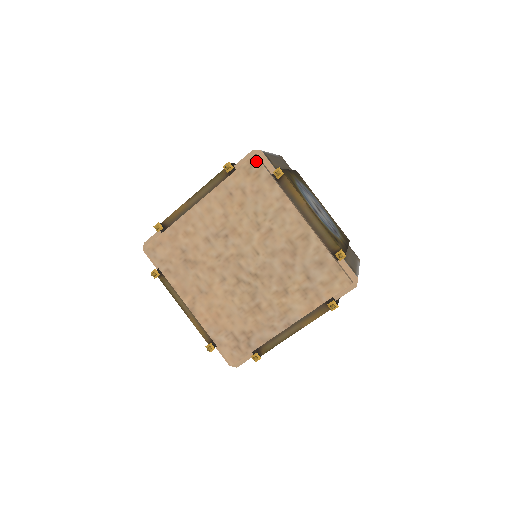
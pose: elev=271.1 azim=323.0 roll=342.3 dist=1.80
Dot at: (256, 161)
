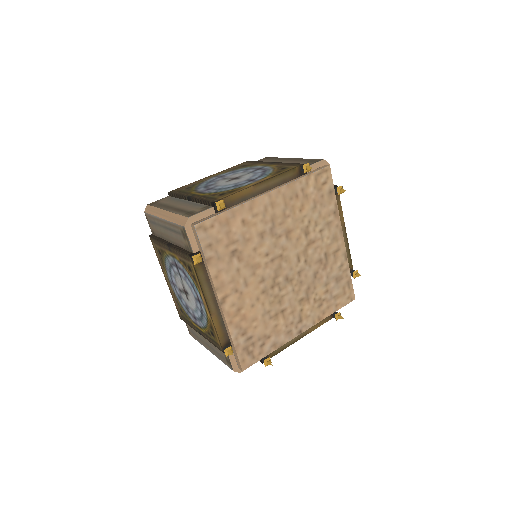
Dot at: (329, 172)
